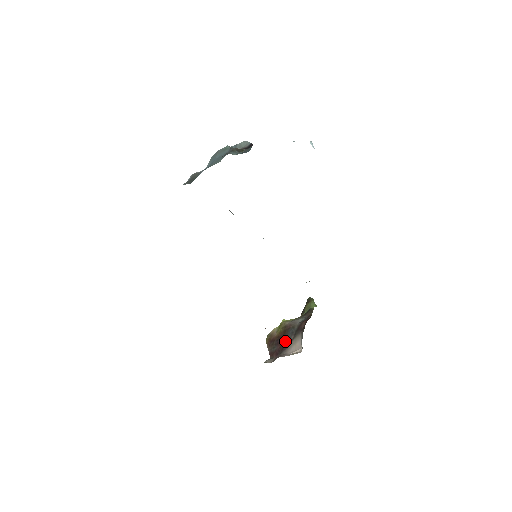
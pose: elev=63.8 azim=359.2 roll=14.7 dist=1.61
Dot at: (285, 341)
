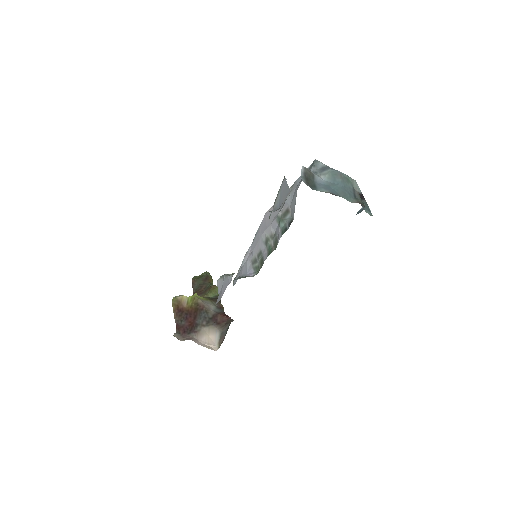
Dot at: (196, 322)
